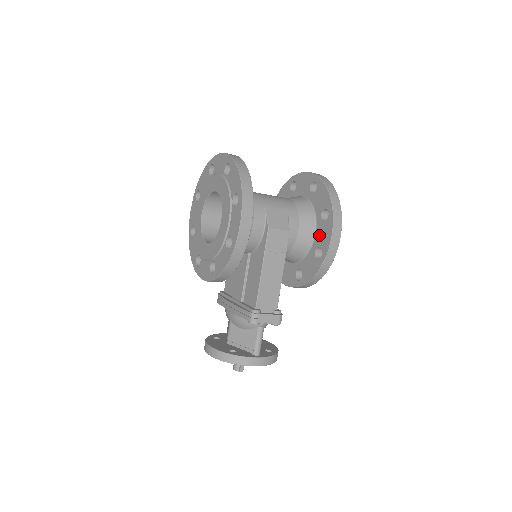
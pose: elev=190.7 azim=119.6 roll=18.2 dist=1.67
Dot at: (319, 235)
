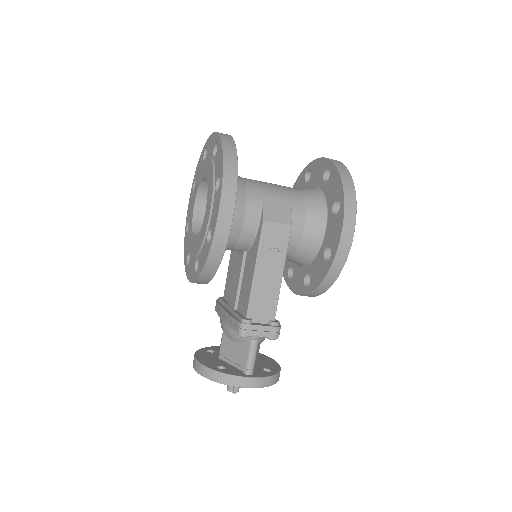
Dot at: (329, 231)
